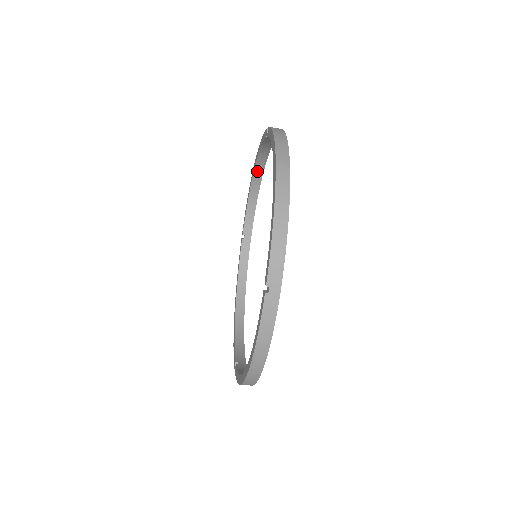
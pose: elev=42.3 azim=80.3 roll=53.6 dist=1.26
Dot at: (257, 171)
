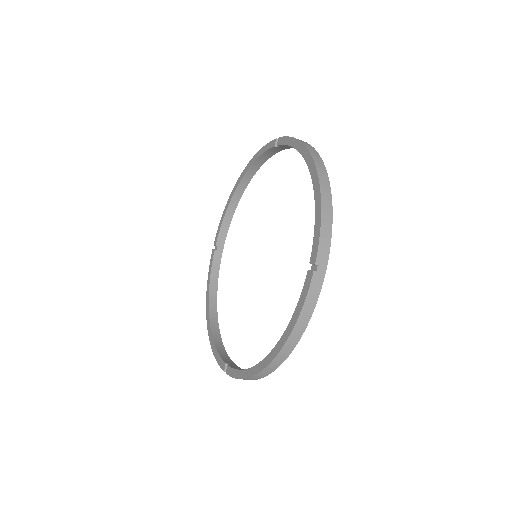
Dot at: (242, 183)
